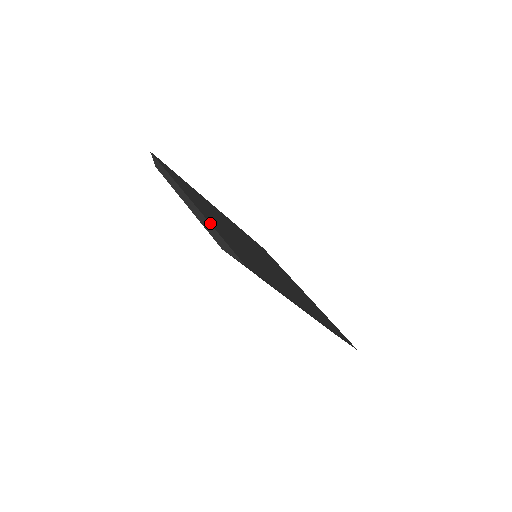
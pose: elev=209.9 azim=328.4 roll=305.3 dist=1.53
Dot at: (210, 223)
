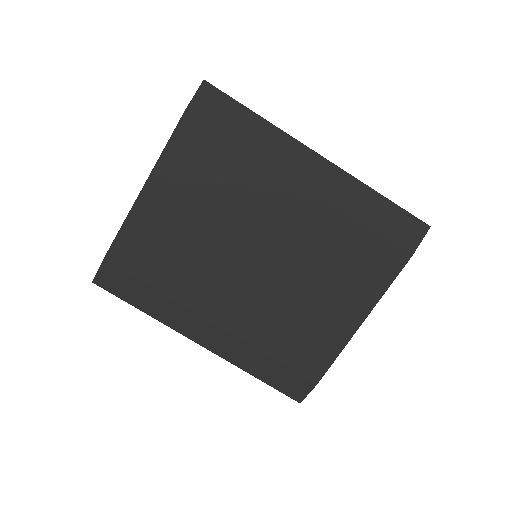
Dot at: (168, 145)
